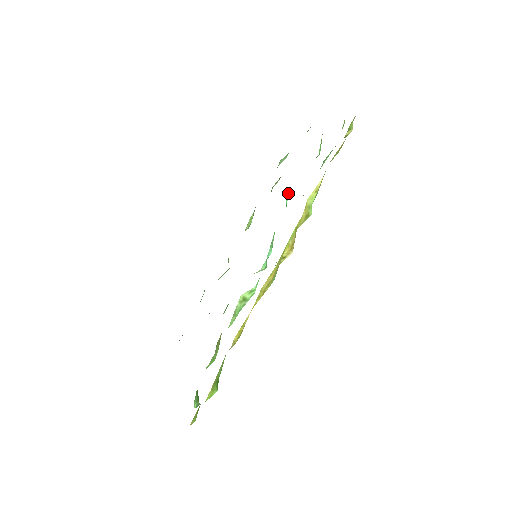
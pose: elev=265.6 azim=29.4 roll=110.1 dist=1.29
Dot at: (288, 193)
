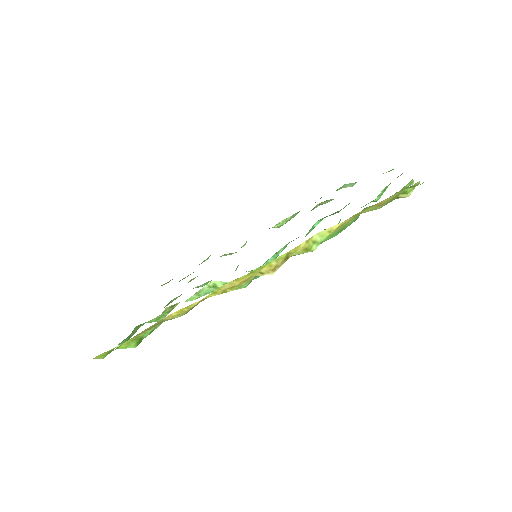
Dot at: (323, 218)
